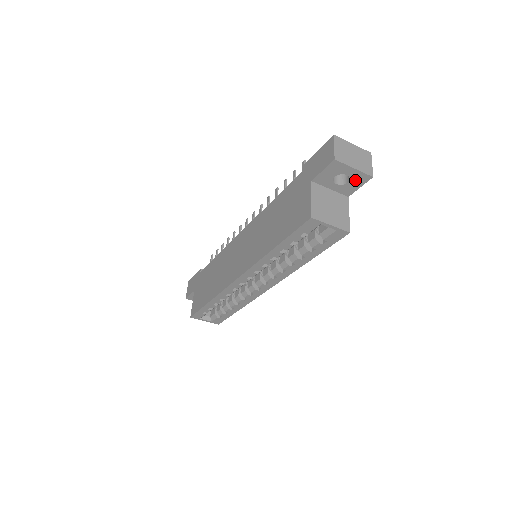
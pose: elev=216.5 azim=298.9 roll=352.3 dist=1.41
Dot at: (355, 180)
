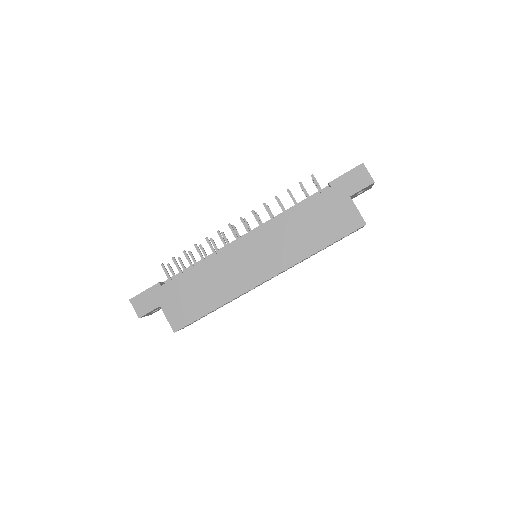
Dot at: (364, 191)
